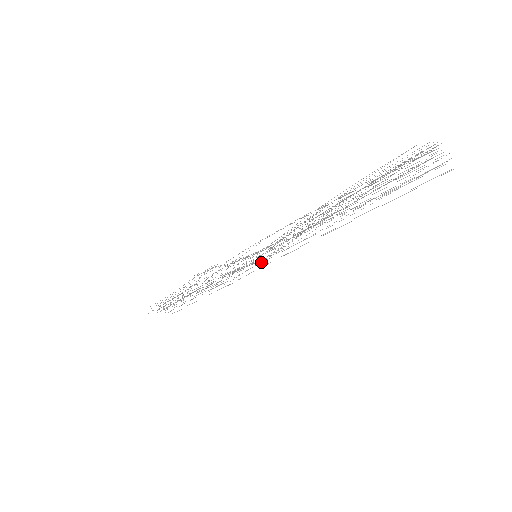
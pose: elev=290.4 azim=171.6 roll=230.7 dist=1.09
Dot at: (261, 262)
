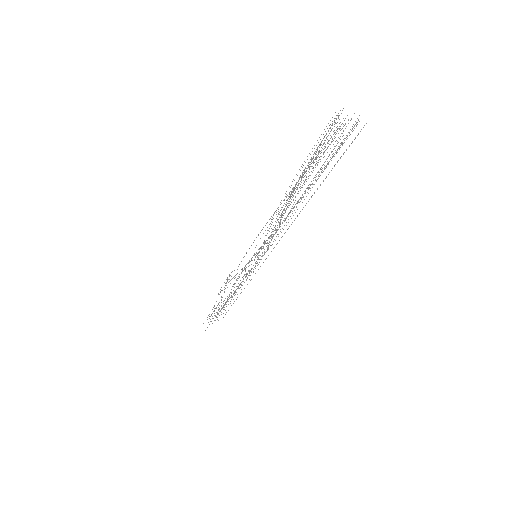
Dot at: occluded
